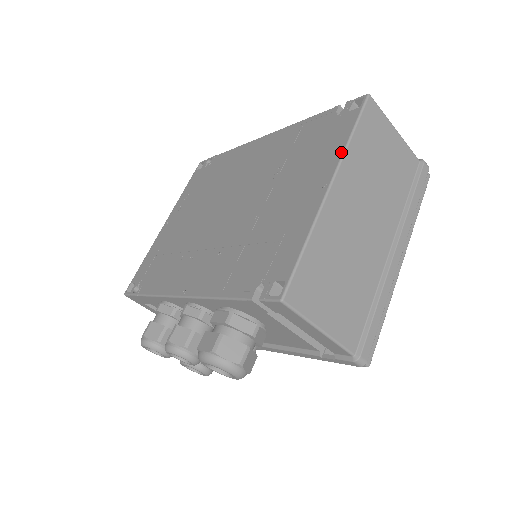
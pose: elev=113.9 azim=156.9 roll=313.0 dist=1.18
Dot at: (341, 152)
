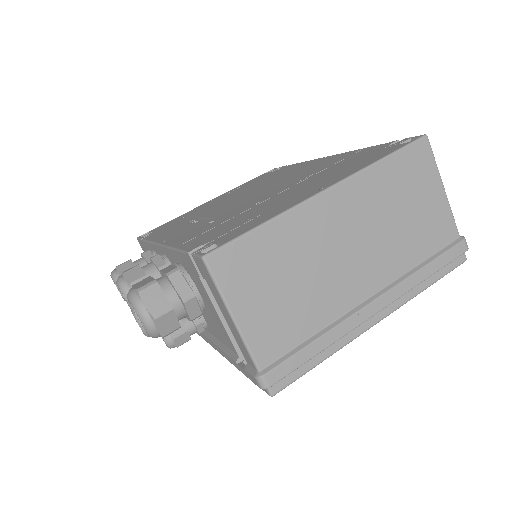
Dot at: (360, 168)
